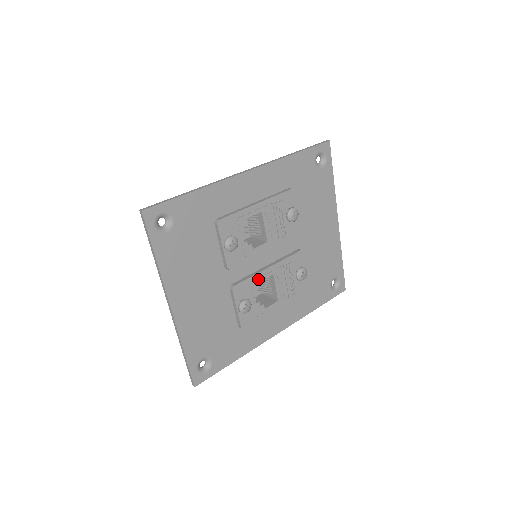
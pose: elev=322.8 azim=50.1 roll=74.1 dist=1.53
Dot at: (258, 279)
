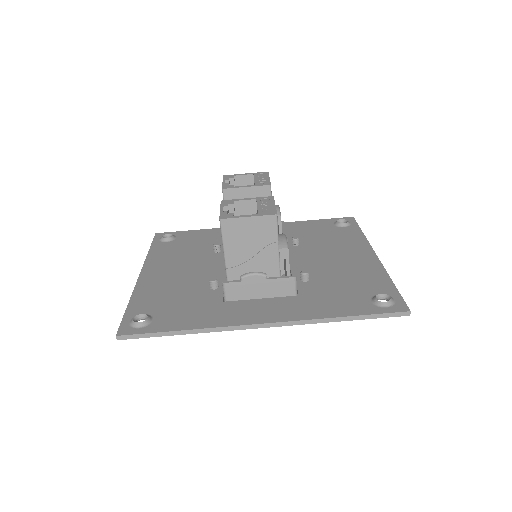
Dot at: occluded
